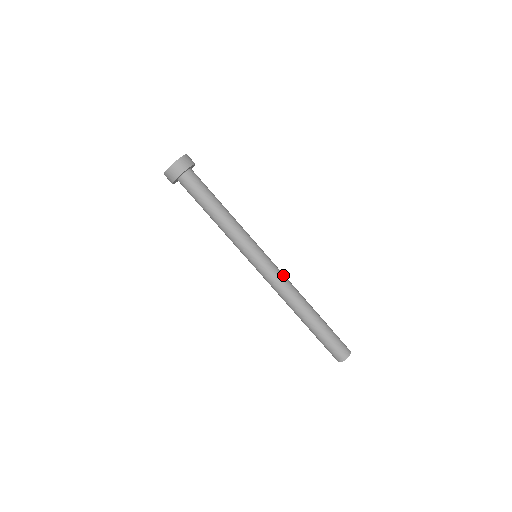
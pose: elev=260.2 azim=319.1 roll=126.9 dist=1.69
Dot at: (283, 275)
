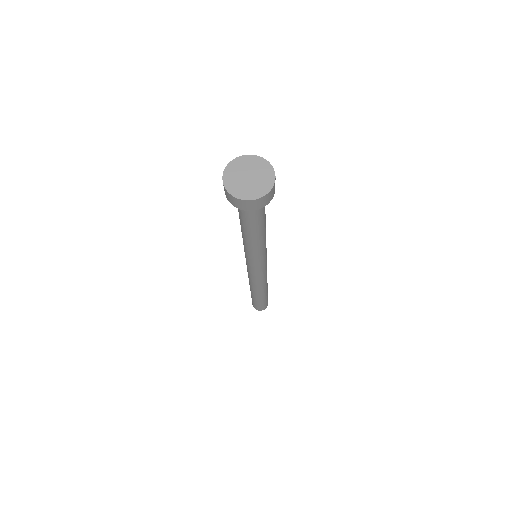
Dot at: (263, 277)
